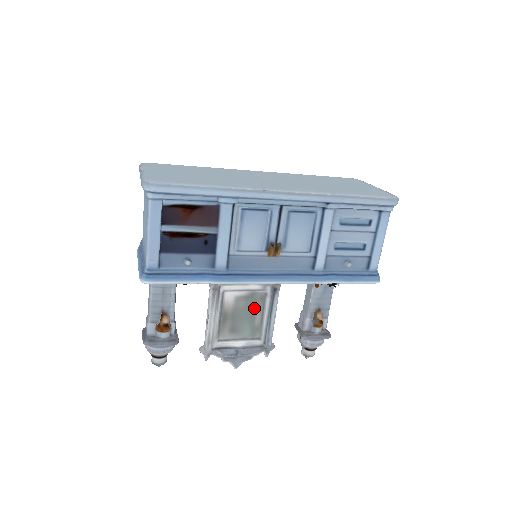
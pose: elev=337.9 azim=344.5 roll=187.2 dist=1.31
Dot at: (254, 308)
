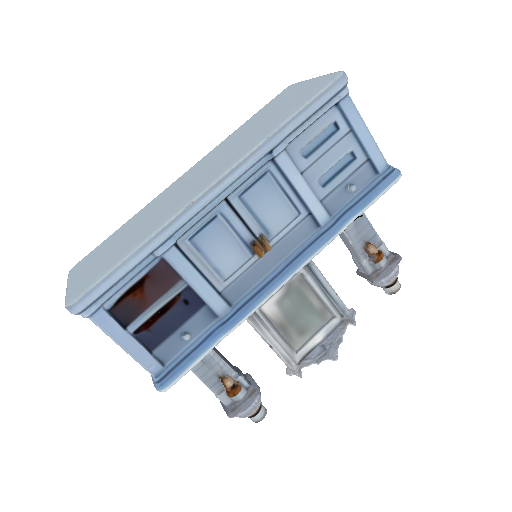
Dot at: (303, 296)
